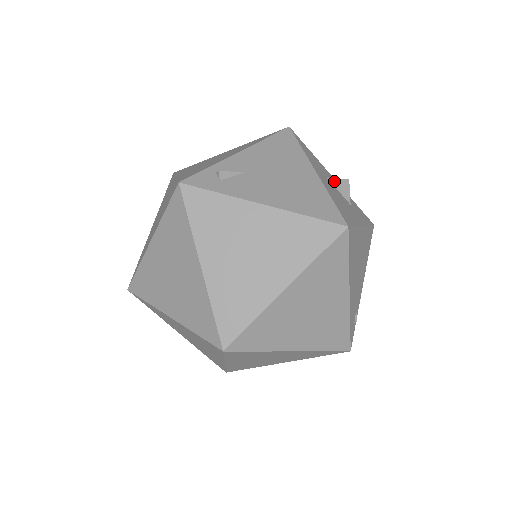
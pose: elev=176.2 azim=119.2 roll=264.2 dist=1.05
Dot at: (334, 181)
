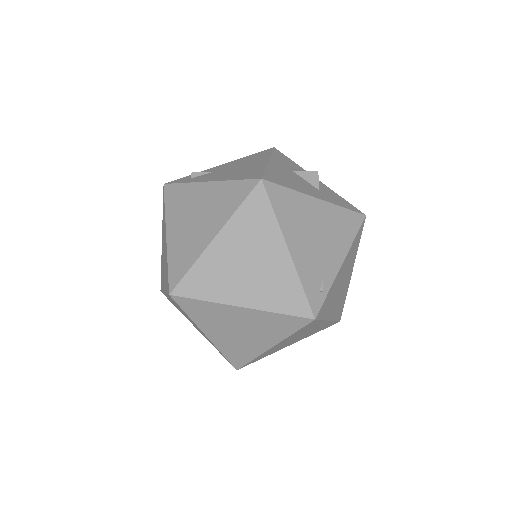
Dot at: (301, 173)
